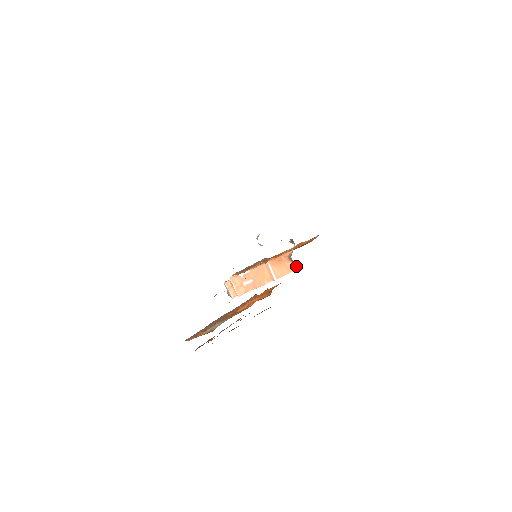
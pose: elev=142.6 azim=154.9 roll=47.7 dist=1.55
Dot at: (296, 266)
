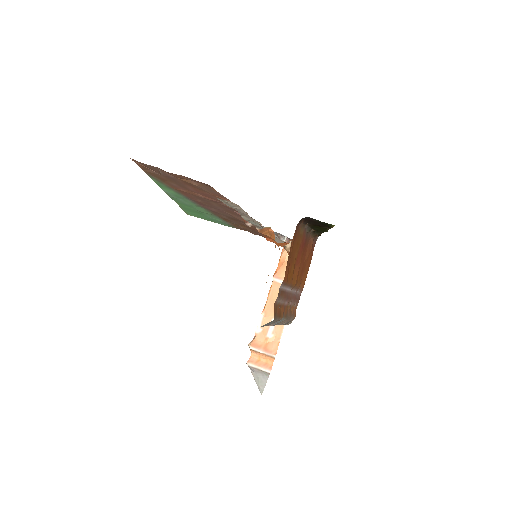
Dot at: occluded
